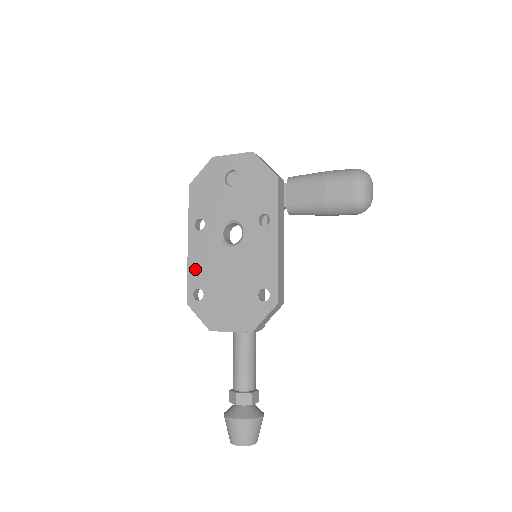
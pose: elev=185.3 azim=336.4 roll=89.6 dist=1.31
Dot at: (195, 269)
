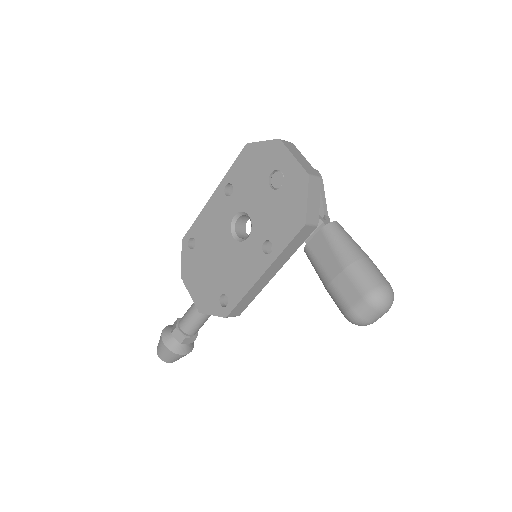
Dot at: (202, 222)
